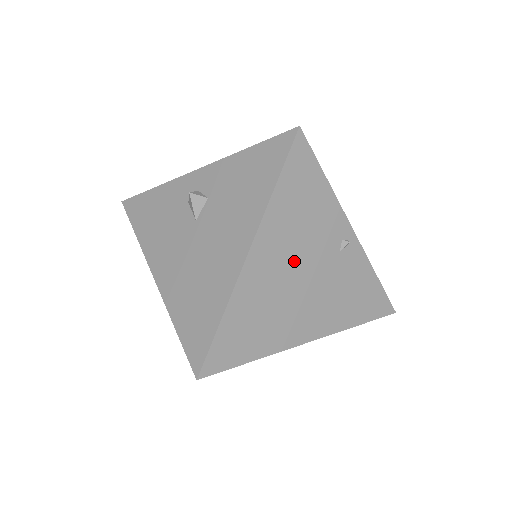
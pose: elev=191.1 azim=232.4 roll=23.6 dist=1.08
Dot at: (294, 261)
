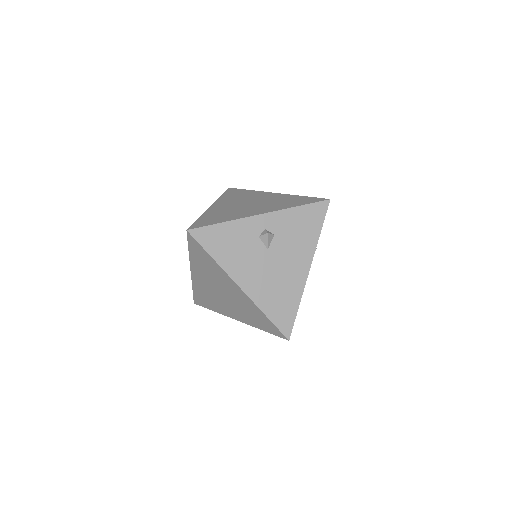
Dot at: occluded
